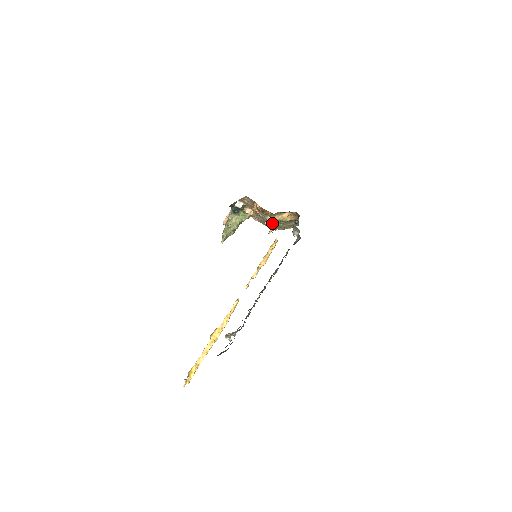
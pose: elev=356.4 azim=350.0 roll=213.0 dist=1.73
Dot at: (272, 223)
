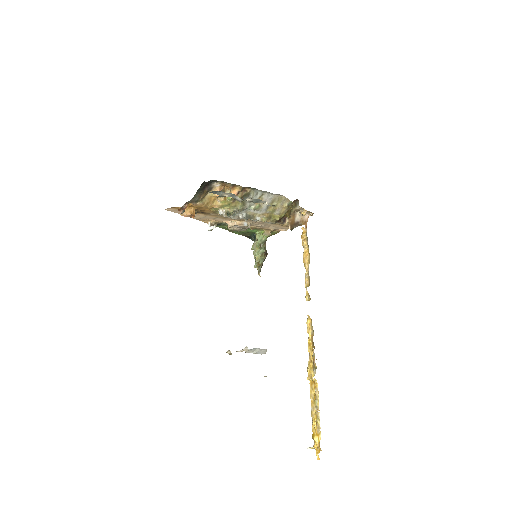
Dot at: (249, 215)
